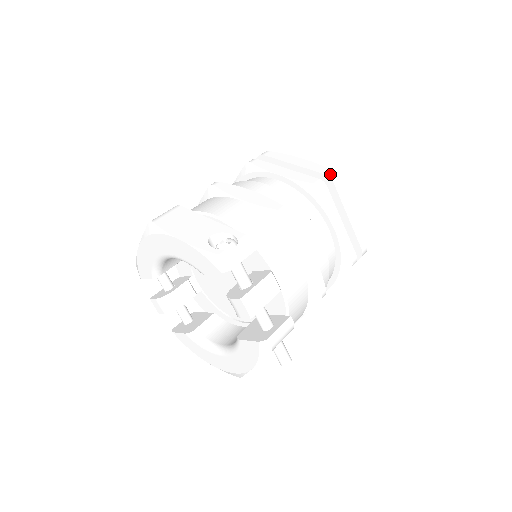
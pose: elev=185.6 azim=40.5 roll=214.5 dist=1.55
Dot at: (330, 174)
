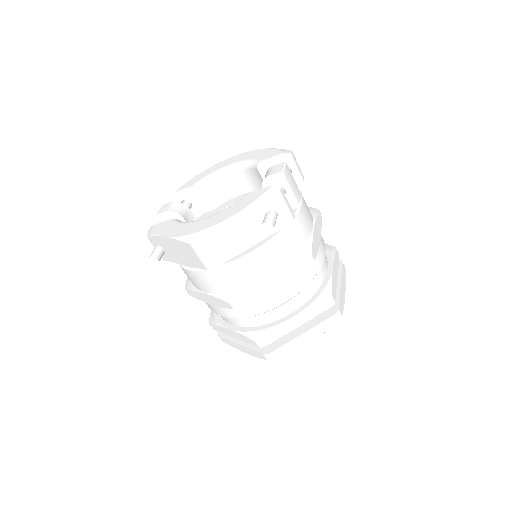
Dot at: occluded
